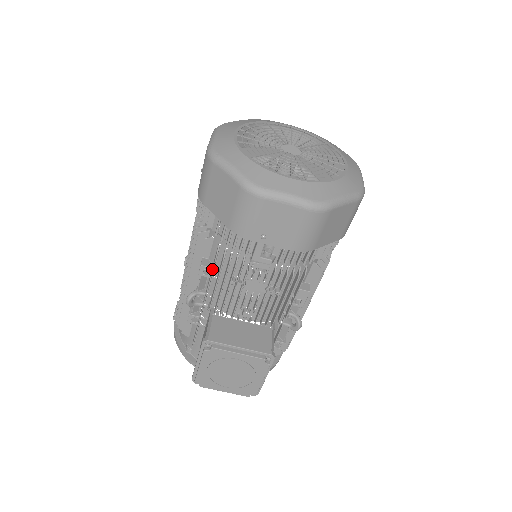
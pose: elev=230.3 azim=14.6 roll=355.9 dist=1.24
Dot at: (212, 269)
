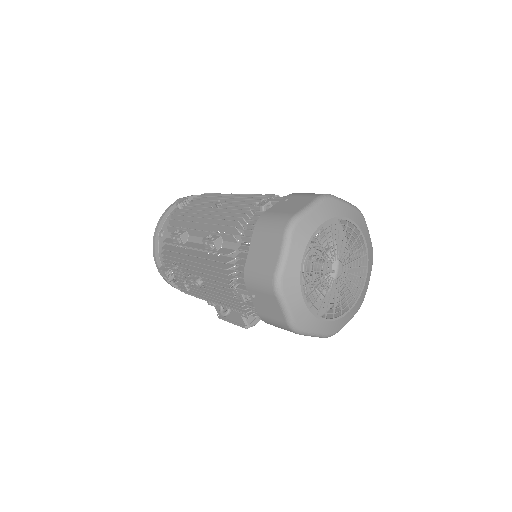
Dot at: occluded
